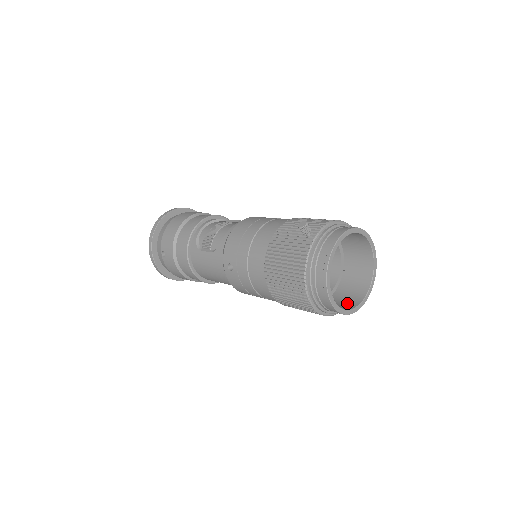
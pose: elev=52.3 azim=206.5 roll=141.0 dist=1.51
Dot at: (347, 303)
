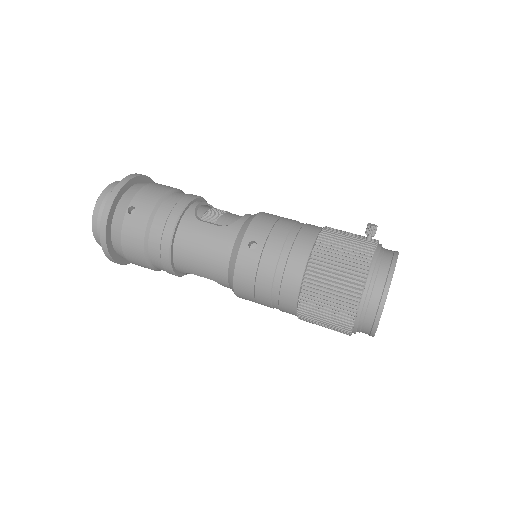
Dot at: occluded
